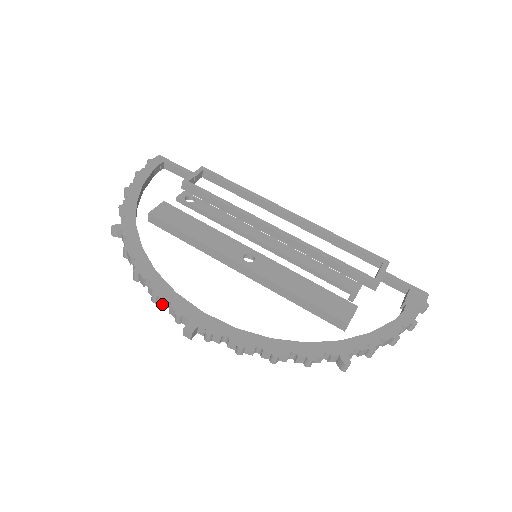
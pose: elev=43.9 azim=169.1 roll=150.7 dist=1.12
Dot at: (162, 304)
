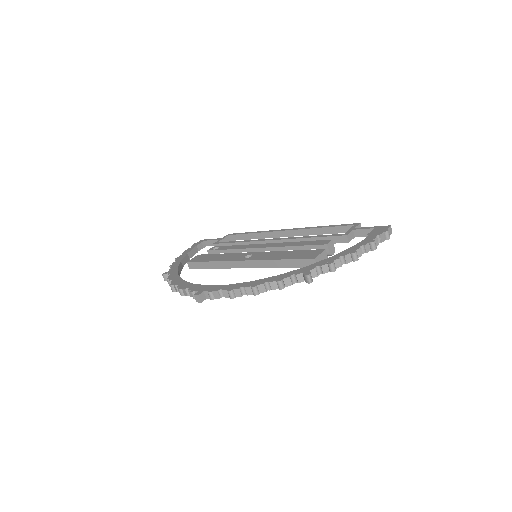
Dot at: (186, 293)
